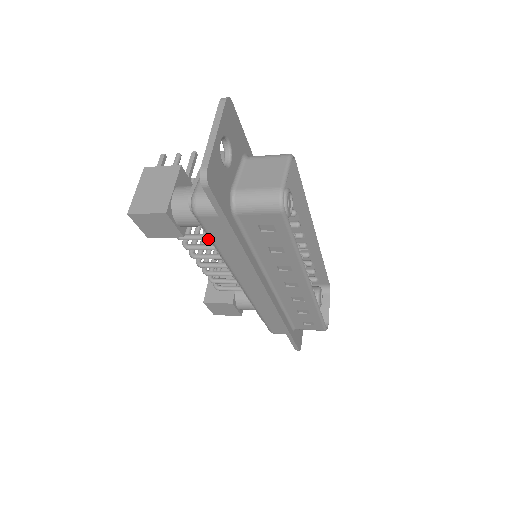
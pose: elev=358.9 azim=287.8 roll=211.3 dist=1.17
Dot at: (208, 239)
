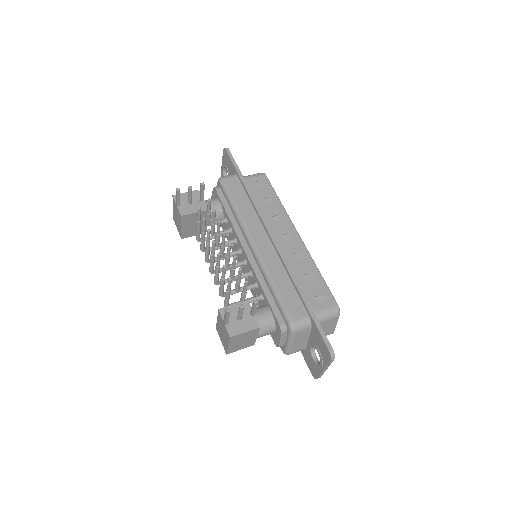
Dot at: occluded
